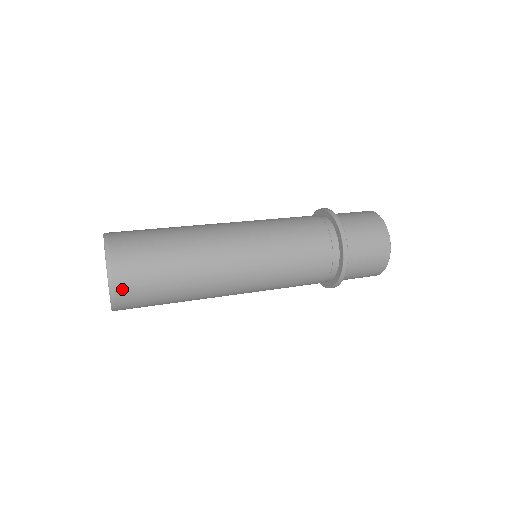
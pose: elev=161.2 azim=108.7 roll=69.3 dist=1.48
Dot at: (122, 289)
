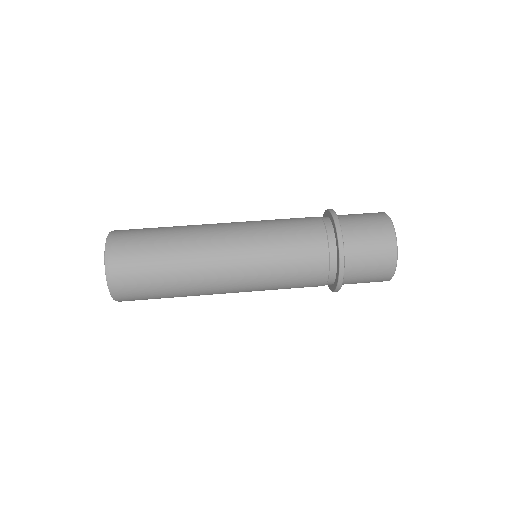
Dot at: (124, 299)
